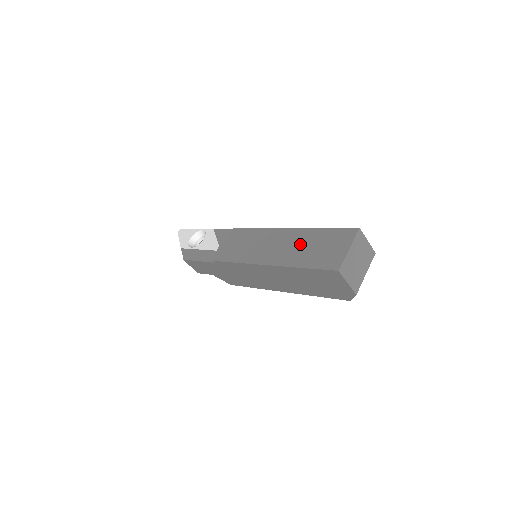
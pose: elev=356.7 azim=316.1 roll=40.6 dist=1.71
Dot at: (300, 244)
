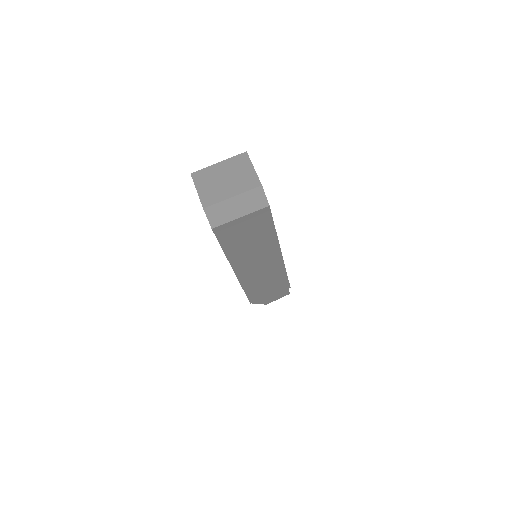
Dot at: occluded
